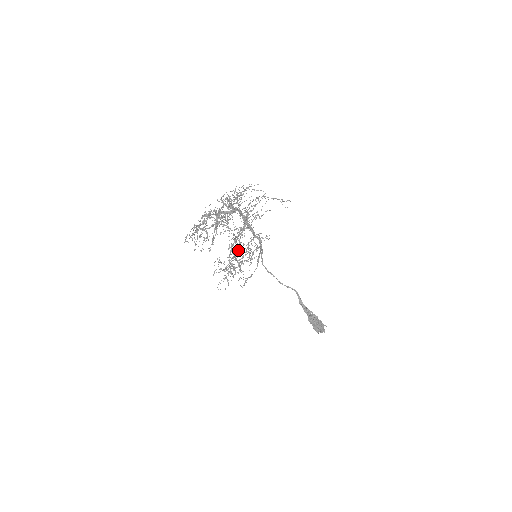
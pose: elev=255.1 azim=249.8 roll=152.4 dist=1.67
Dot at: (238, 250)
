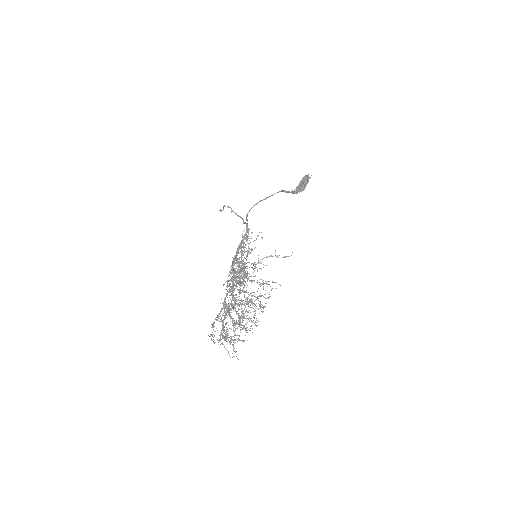
Dot at: occluded
